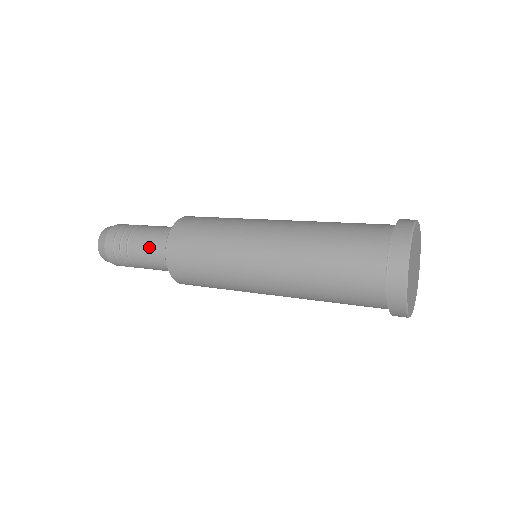
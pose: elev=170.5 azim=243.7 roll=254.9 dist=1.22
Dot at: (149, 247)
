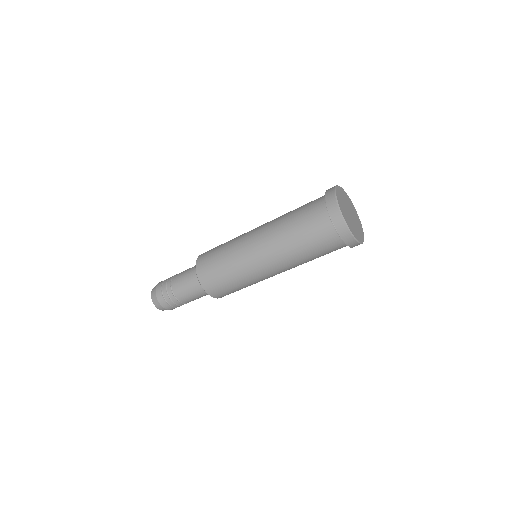
Dot at: (186, 272)
